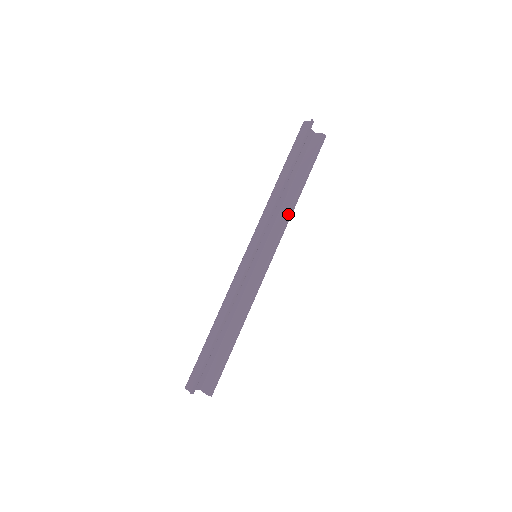
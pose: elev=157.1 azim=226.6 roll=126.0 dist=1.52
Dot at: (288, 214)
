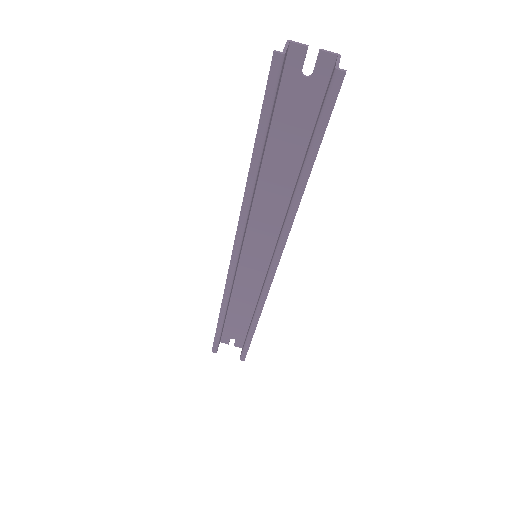
Dot at: (287, 216)
